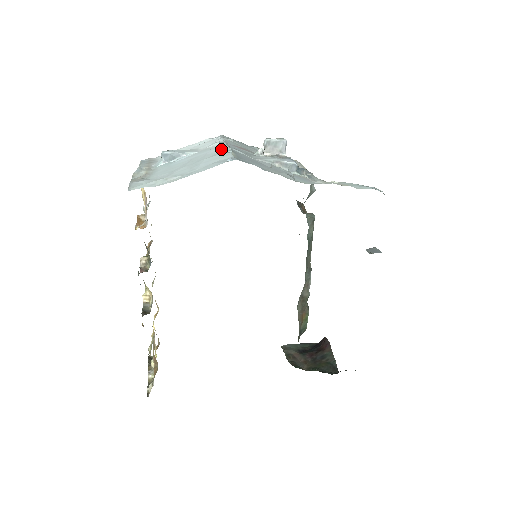
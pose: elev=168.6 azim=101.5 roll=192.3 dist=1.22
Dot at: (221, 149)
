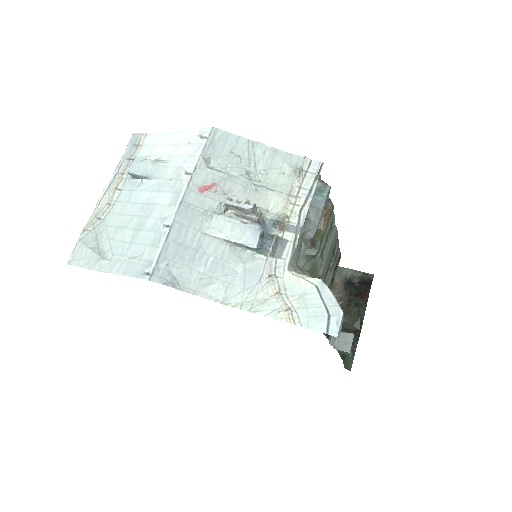
Dot at: (168, 208)
